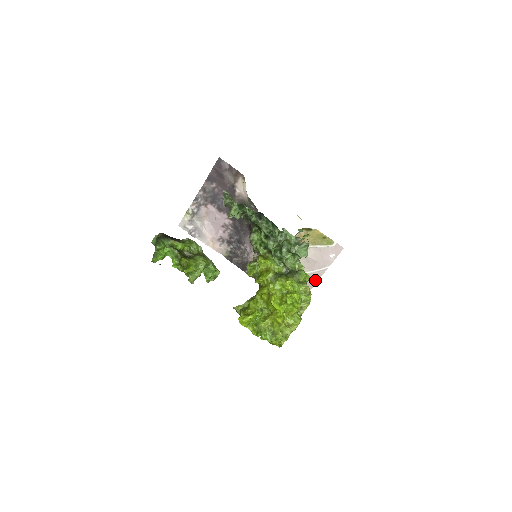
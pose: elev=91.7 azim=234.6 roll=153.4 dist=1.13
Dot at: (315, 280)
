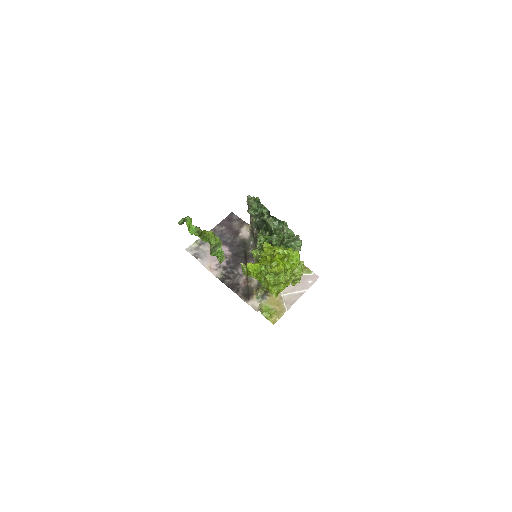
Dot at: (294, 300)
